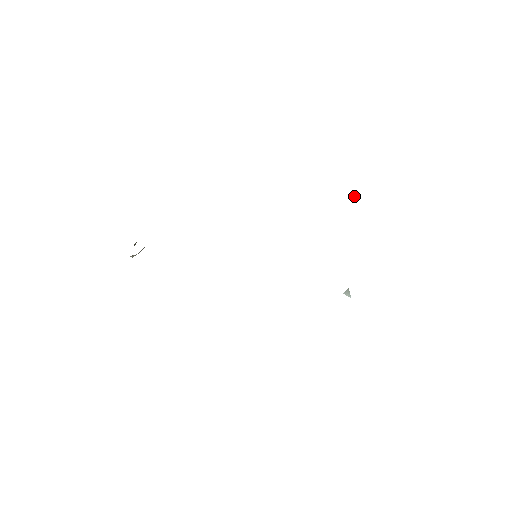
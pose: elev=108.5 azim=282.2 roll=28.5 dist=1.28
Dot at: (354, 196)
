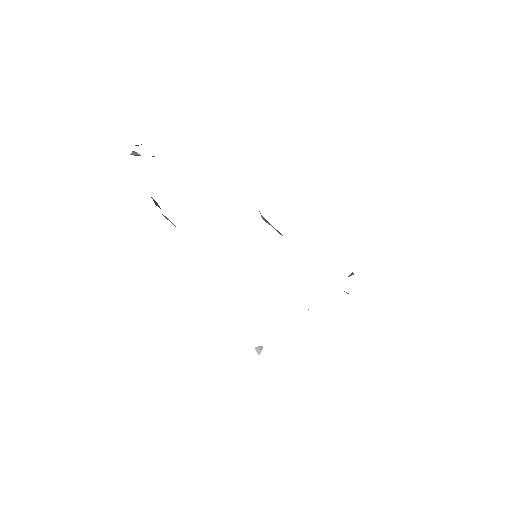
Dot at: (351, 274)
